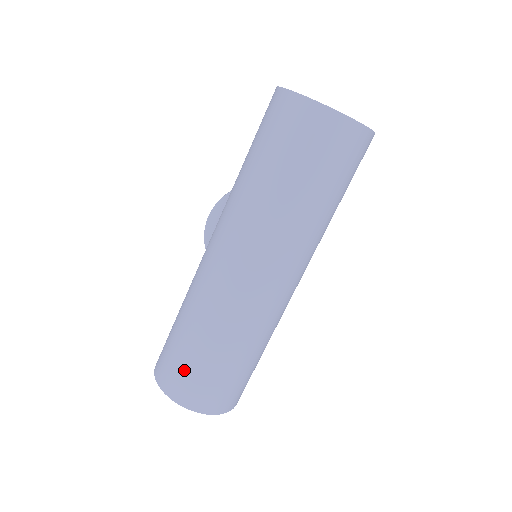
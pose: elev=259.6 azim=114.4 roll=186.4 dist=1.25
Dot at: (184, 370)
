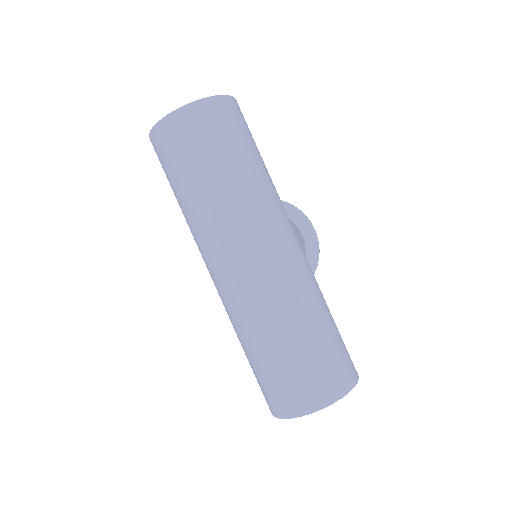
Dot at: (277, 384)
